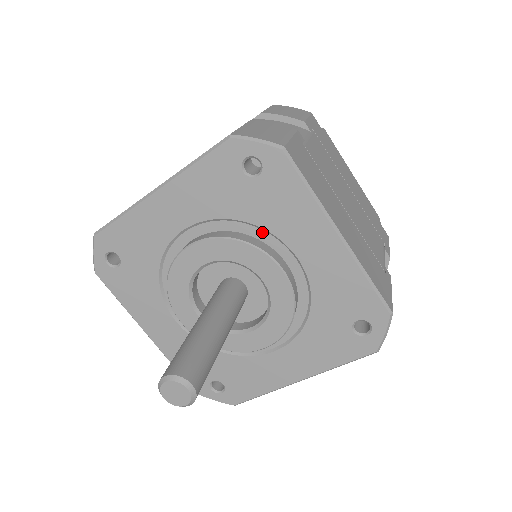
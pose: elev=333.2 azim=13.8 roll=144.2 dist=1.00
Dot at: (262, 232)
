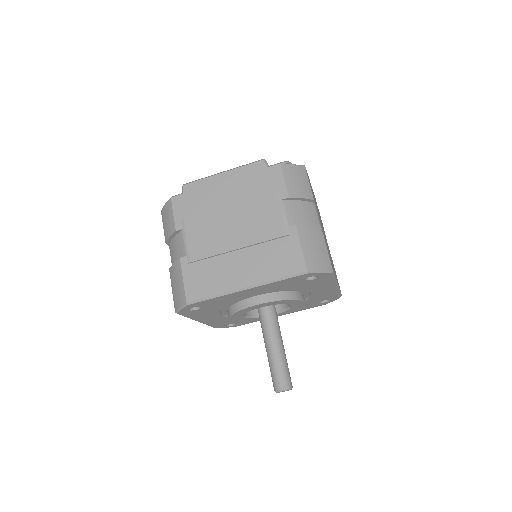
Dot at: (298, 289)
